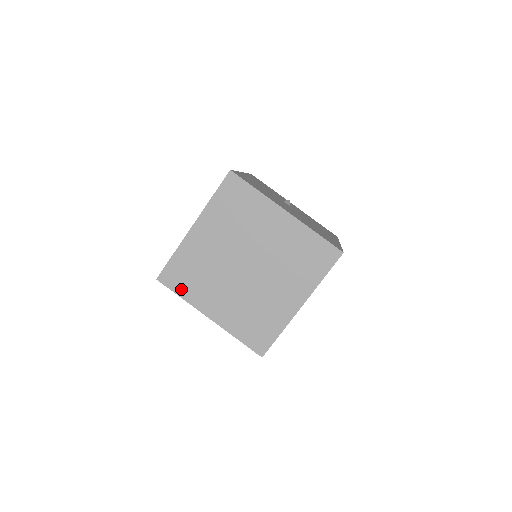
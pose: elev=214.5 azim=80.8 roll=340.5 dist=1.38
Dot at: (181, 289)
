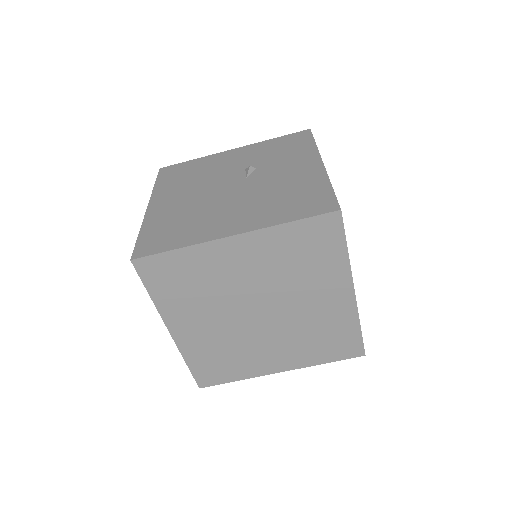
Dot at: (158, 288)
